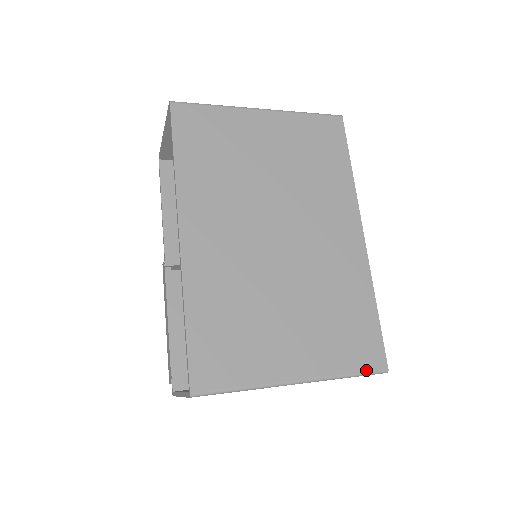
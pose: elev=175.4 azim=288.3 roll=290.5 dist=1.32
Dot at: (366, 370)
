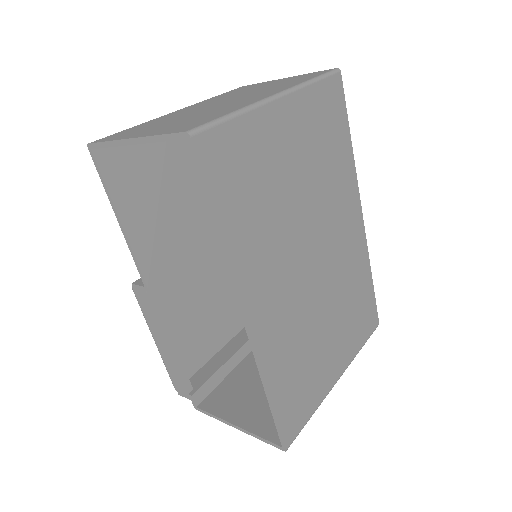
Dot at: (370, 335)
